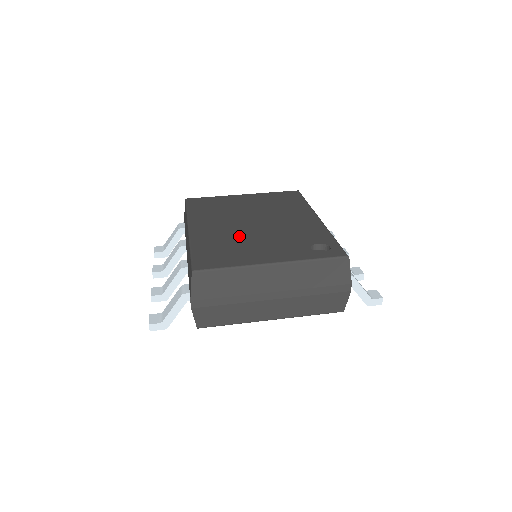
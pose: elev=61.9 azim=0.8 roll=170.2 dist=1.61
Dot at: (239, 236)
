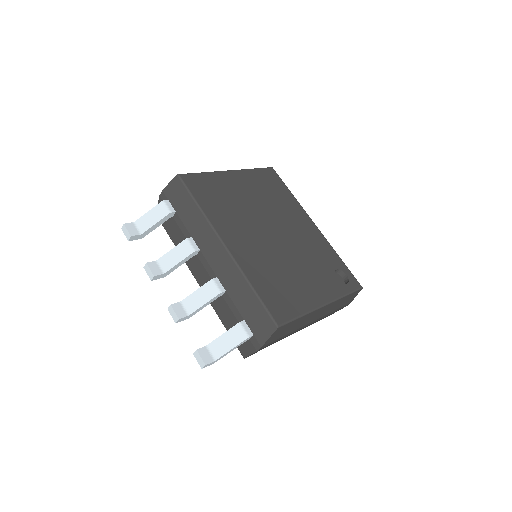
Dot at: (277, 260)
